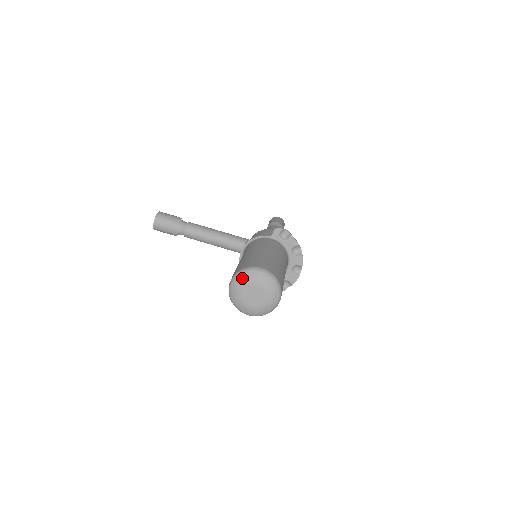
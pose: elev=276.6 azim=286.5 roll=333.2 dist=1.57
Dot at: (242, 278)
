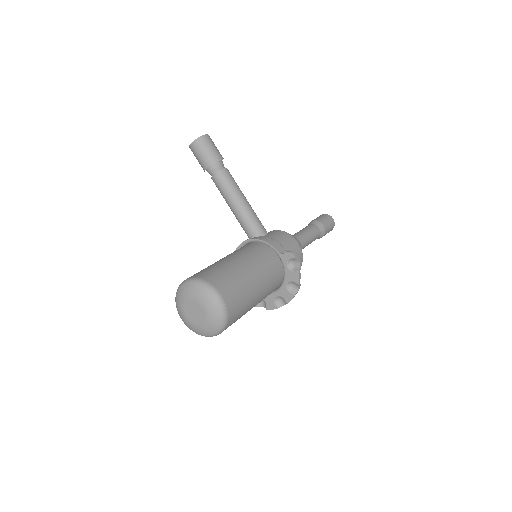
Dot at: (196, 289)
